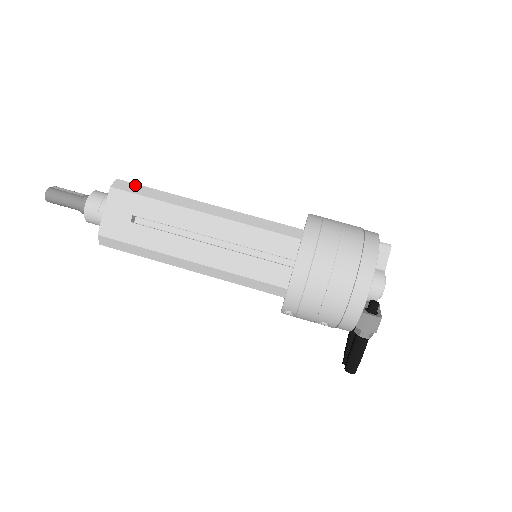
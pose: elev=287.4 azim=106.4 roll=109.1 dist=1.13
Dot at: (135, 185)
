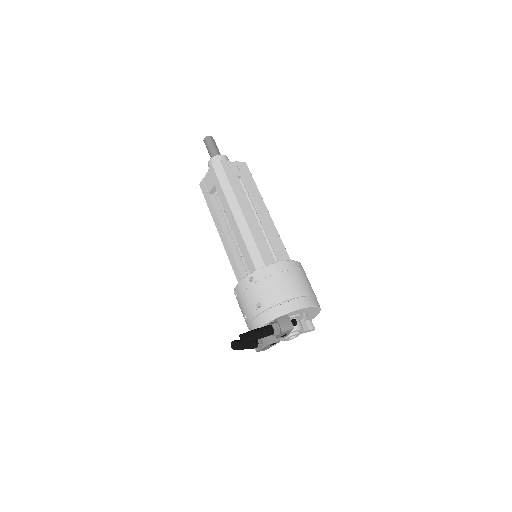
Dot at: occluded
